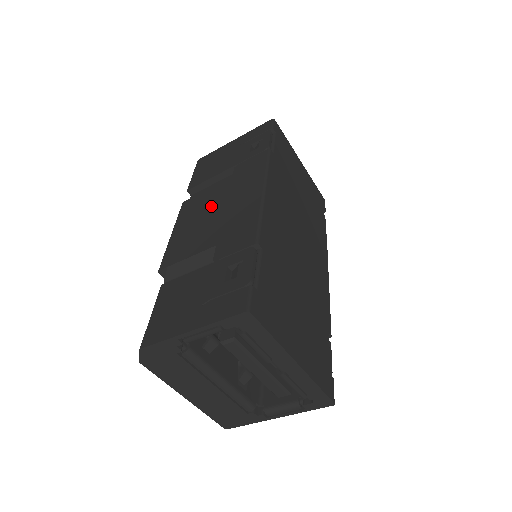
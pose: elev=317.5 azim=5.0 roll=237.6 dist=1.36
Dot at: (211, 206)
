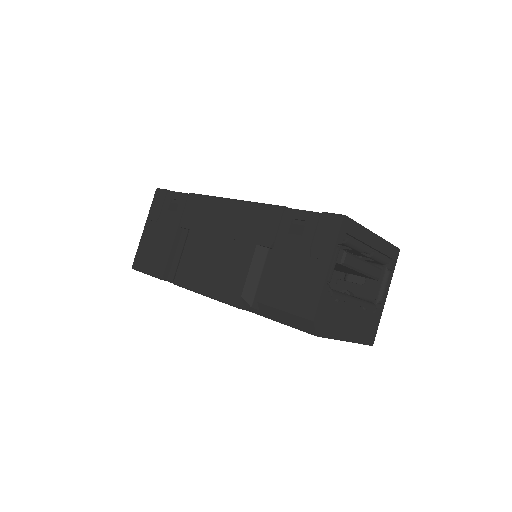
Dot at: (206, 250)
